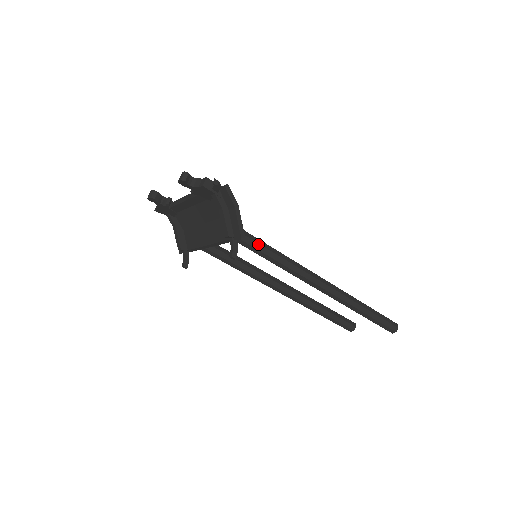
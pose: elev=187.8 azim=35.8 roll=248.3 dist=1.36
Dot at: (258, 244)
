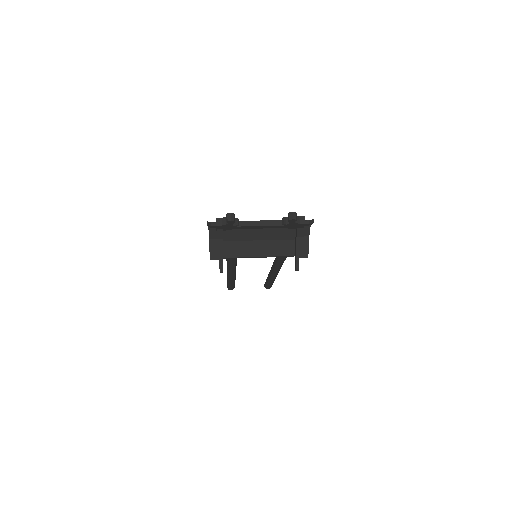
Dot at: occluded
